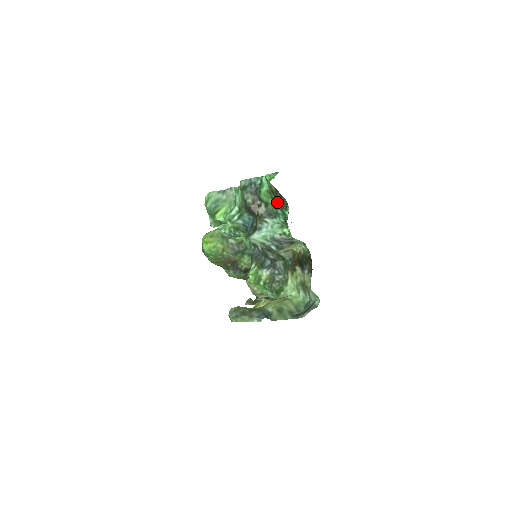
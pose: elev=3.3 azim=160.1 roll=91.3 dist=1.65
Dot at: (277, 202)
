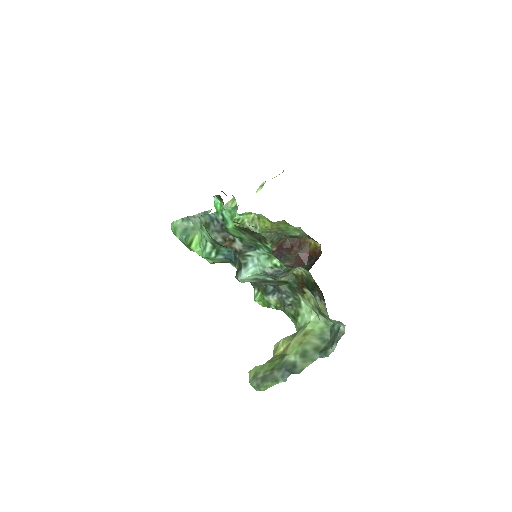
Dot at: (252, 236)
